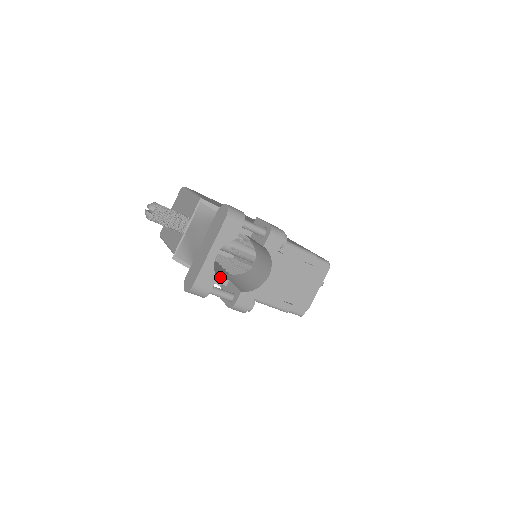
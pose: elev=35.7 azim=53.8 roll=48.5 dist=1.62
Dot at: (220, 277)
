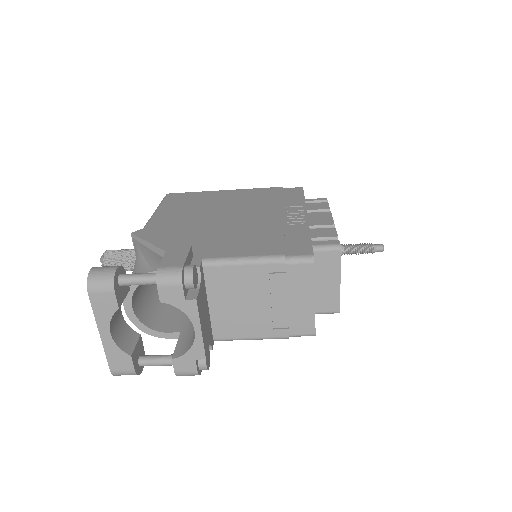
Dot at: (167, 333)
